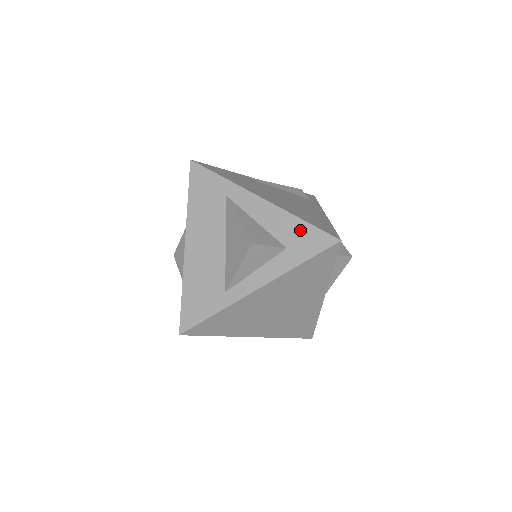
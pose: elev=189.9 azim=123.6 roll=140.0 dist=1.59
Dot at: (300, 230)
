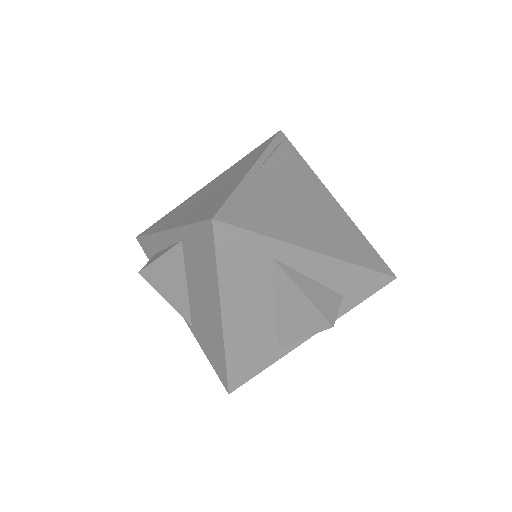
Dot at: (359, 277)
